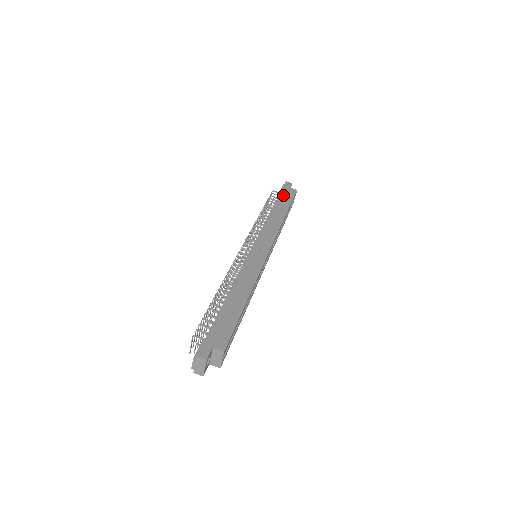
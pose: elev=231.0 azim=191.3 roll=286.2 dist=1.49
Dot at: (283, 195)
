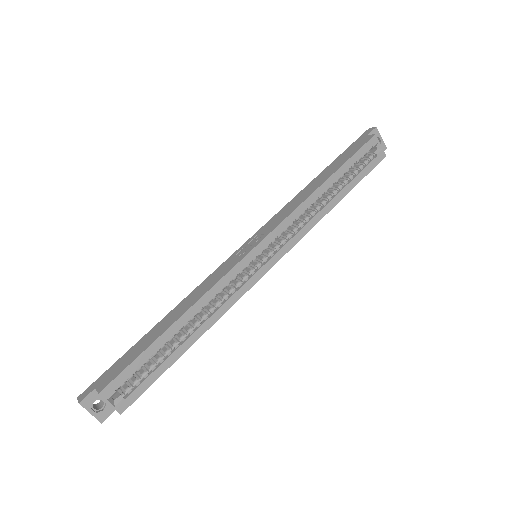
Dot at: (346, 152)
